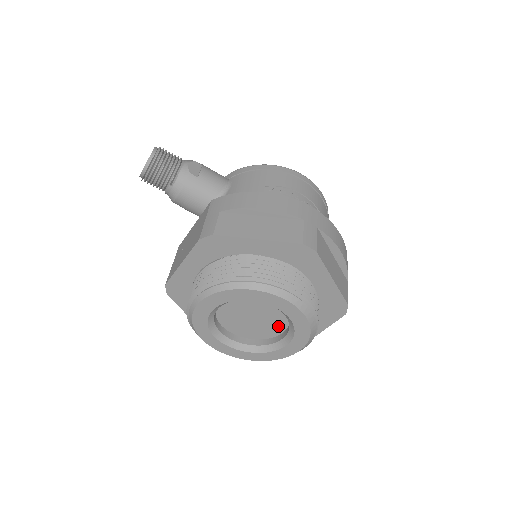
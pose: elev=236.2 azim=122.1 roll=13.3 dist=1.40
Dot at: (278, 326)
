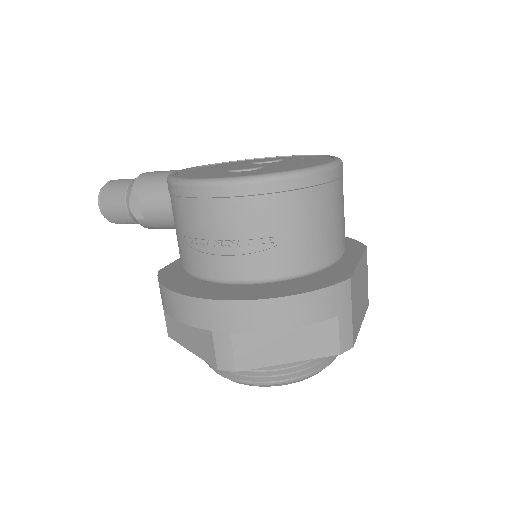
Dot at: occluded
